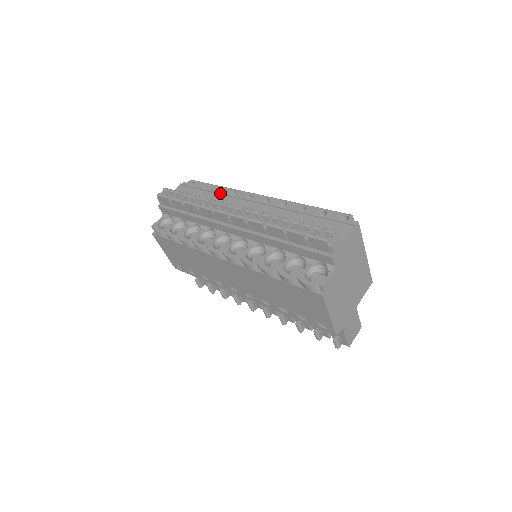
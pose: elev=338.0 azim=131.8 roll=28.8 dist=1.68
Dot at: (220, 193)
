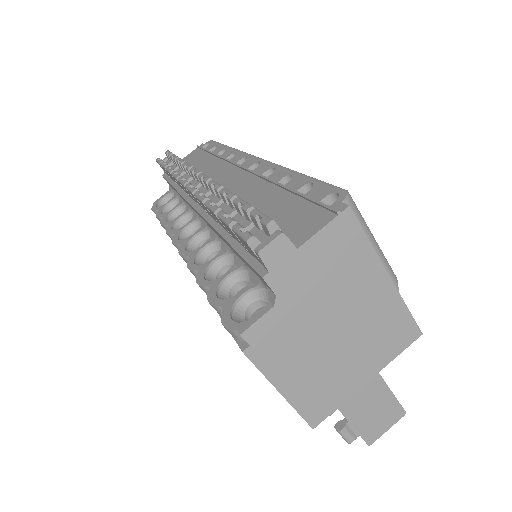
Dot at: (219, 156)
